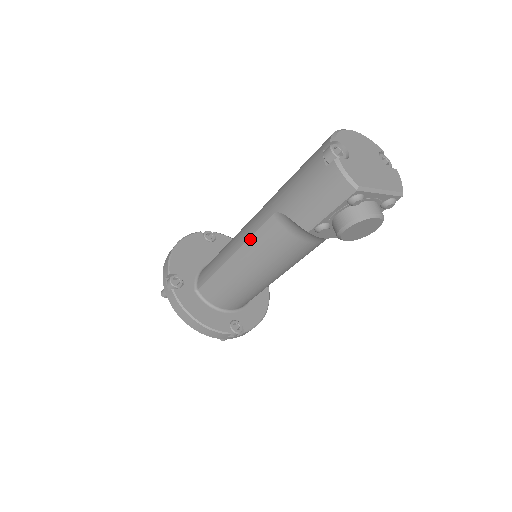
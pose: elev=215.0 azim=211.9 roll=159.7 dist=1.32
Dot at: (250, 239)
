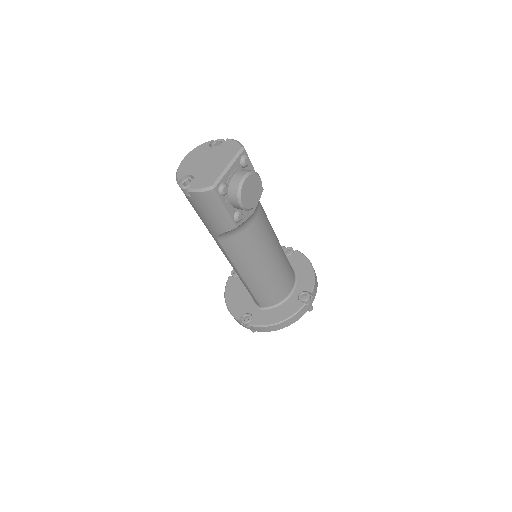
Dot at: (232, 261)
